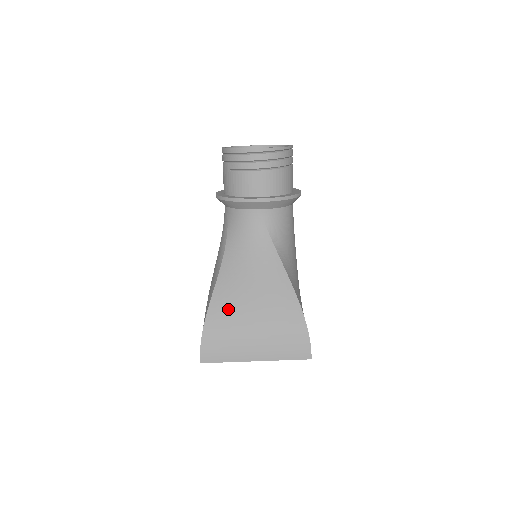
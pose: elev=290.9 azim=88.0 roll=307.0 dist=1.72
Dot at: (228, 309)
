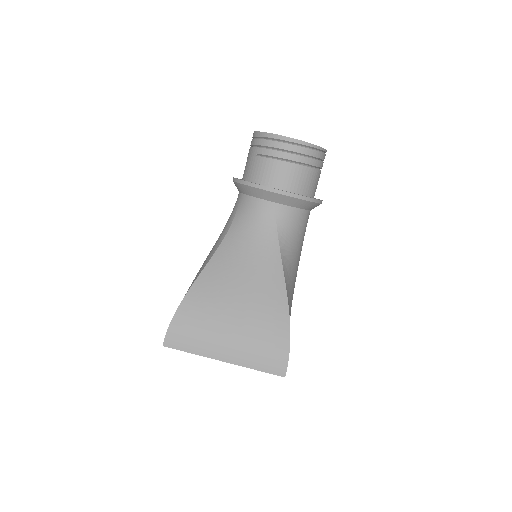
Dot at: (211, 296)
